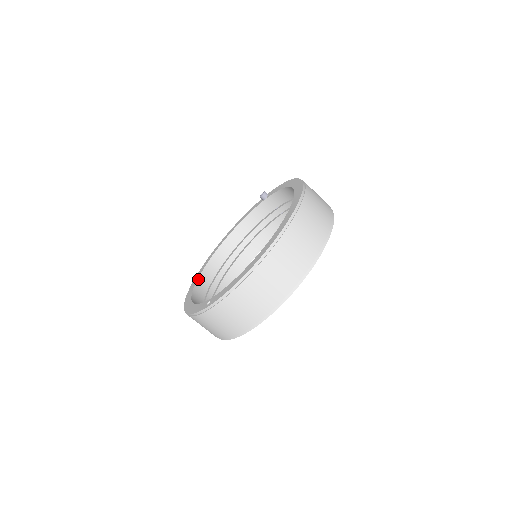
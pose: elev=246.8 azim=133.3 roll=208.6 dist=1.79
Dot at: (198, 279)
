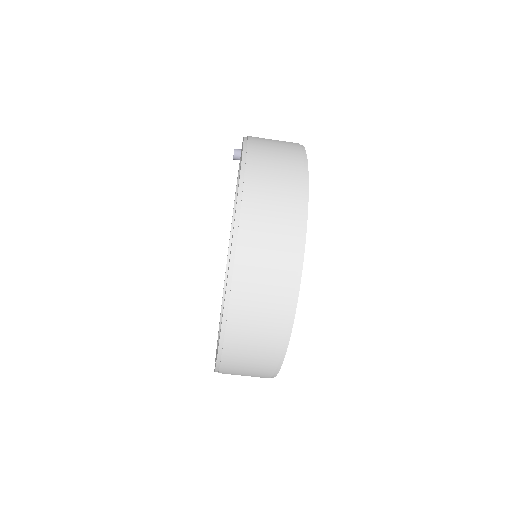
Dot at: (225, 282)
